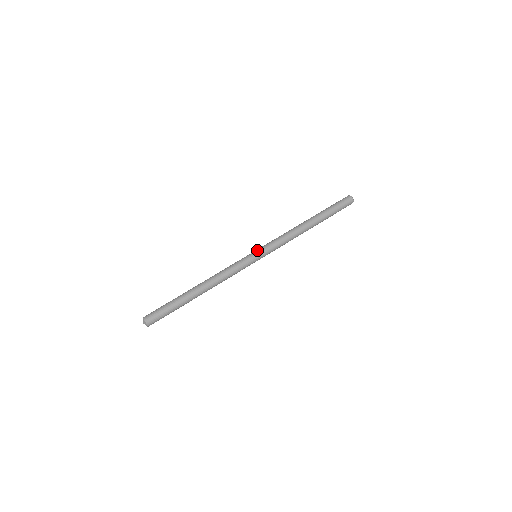
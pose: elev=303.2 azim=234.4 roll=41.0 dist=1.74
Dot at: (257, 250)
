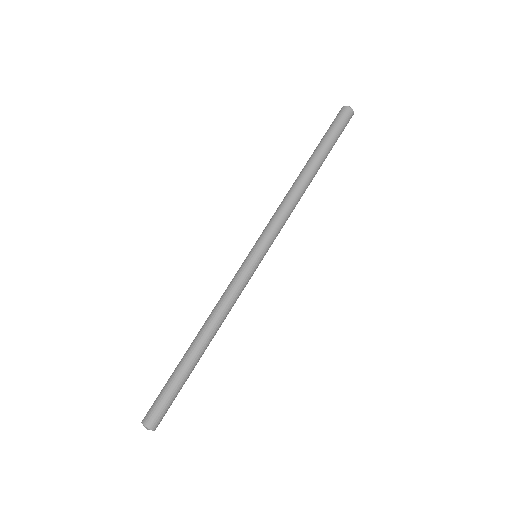
Dot at: occluded
